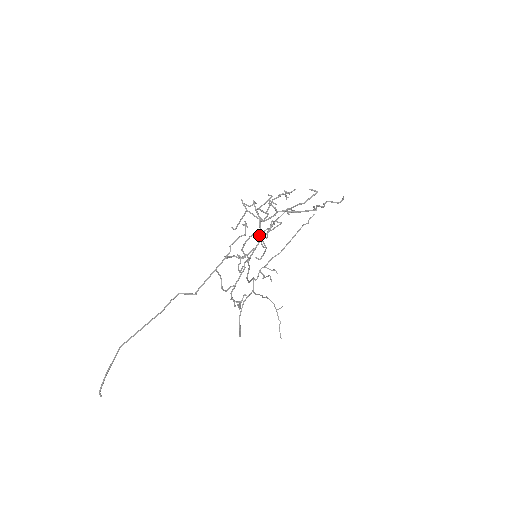
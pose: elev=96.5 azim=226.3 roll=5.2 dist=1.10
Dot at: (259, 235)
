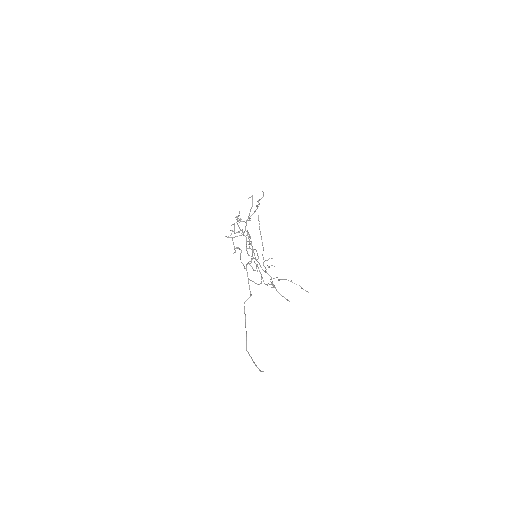
Dot at: occluded
